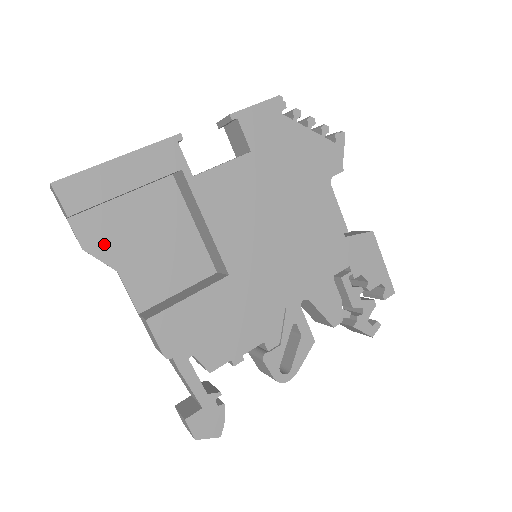
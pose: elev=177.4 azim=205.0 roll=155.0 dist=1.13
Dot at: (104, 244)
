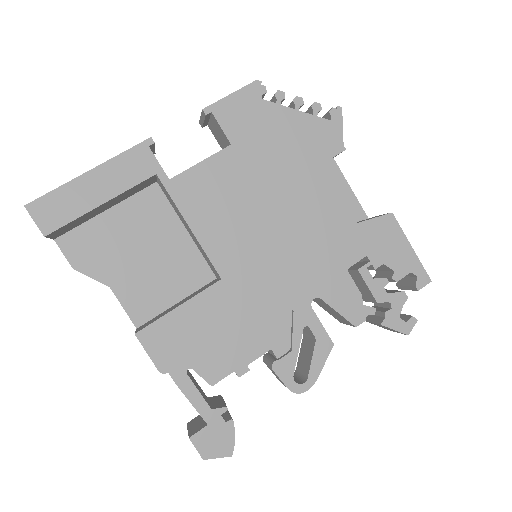
Dot at: (93, 261)
